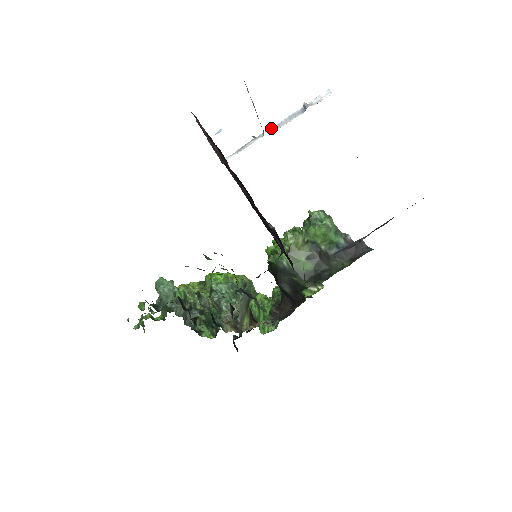
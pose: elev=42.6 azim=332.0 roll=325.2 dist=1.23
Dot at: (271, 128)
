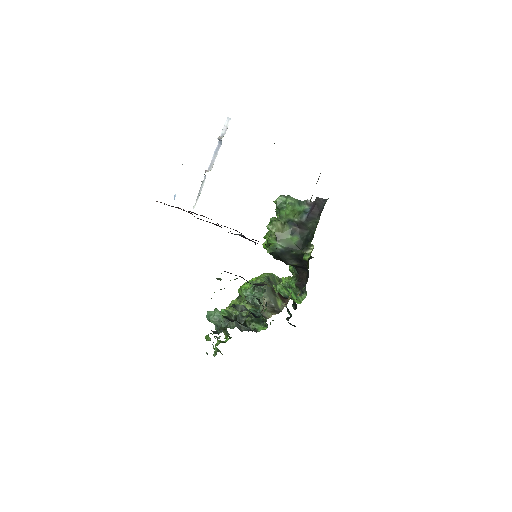
Dot at: (208, 168)
